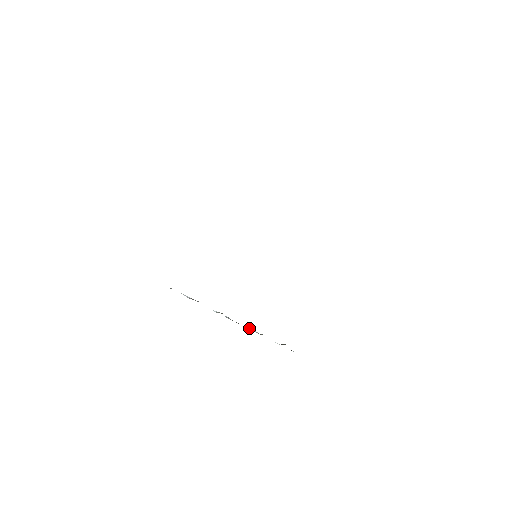
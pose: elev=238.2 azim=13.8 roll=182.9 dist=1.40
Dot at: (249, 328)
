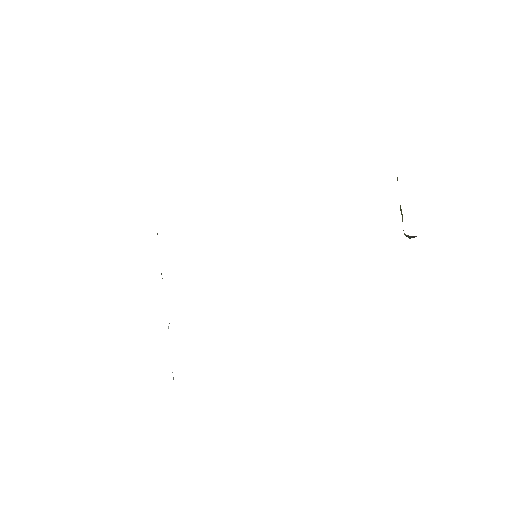
Dot at: occluded
